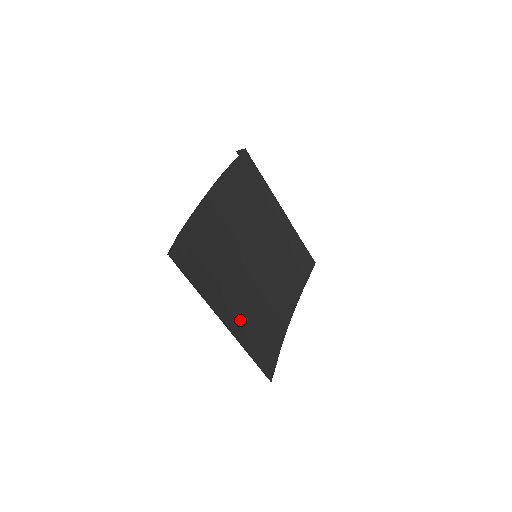
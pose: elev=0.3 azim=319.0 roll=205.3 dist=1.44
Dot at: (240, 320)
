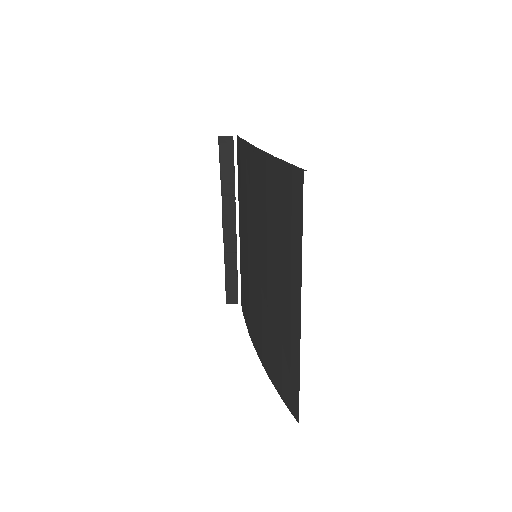
Dot at: (288, 319)
